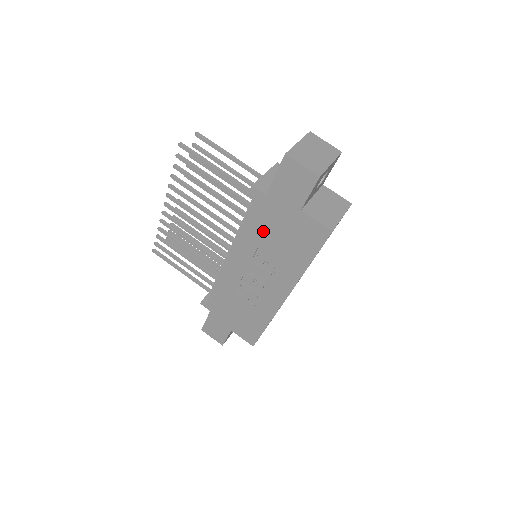
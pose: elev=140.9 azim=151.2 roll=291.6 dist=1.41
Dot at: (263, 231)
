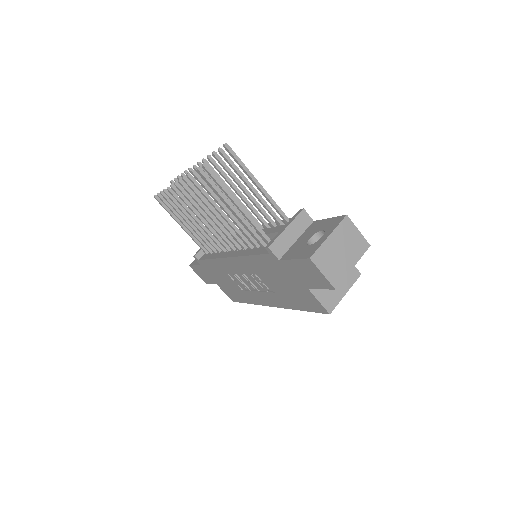
Dot at: (267, 271)
